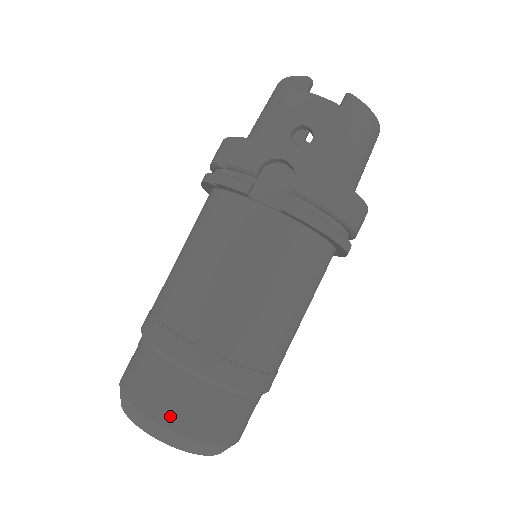
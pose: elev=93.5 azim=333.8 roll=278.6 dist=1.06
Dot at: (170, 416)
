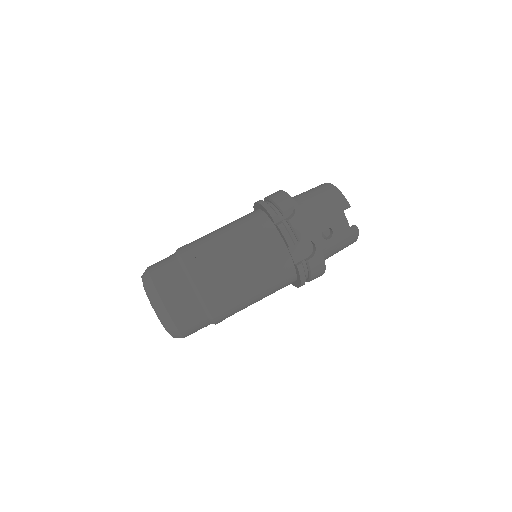
Dot at: (178, 317)
